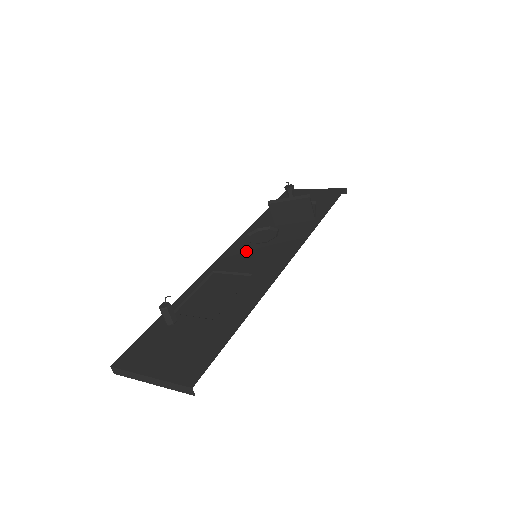
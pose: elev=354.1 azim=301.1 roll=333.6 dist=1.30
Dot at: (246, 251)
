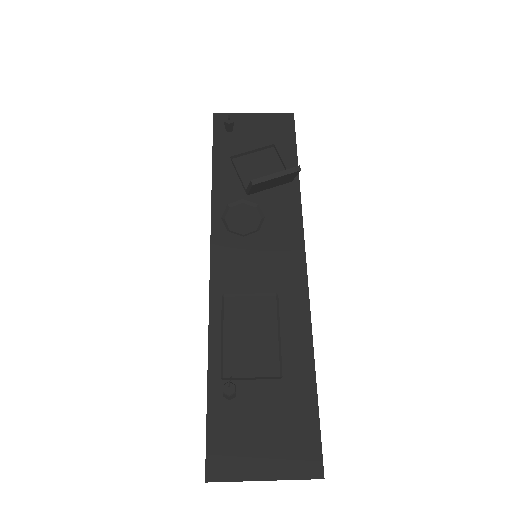
Dot at: (240, 250)
